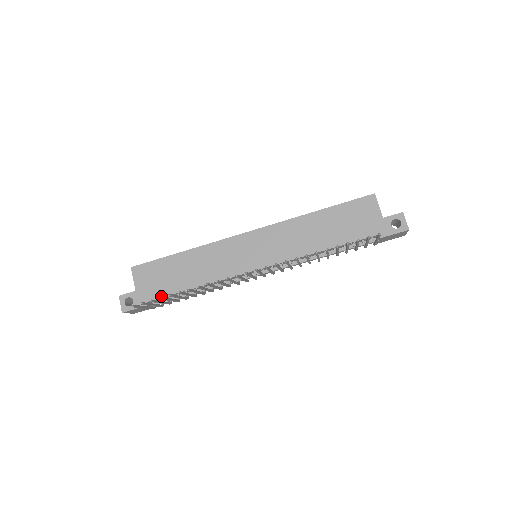
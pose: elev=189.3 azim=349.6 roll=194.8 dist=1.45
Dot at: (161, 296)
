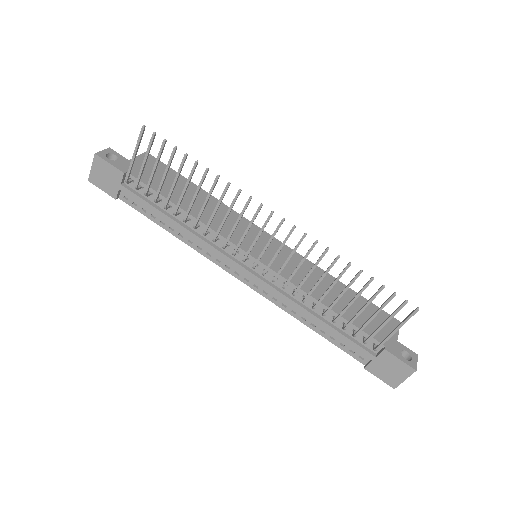
Dot at: (146, 182)
